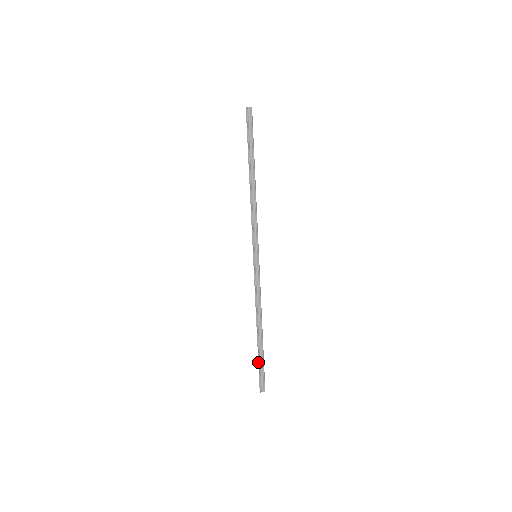
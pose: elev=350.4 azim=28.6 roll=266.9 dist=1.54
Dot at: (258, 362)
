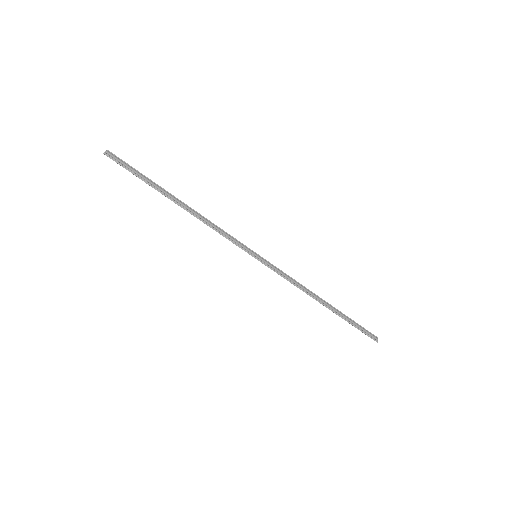
Dot at: occluded
